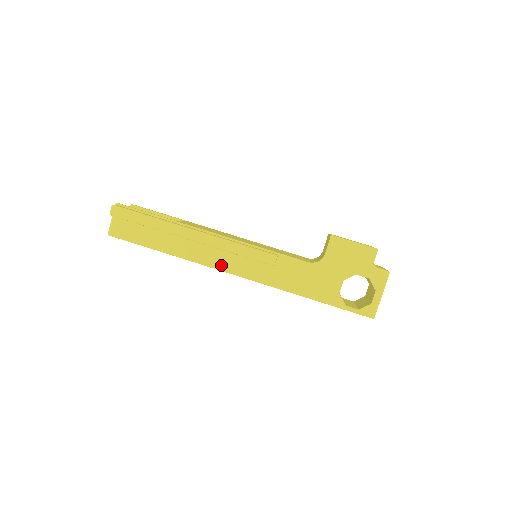
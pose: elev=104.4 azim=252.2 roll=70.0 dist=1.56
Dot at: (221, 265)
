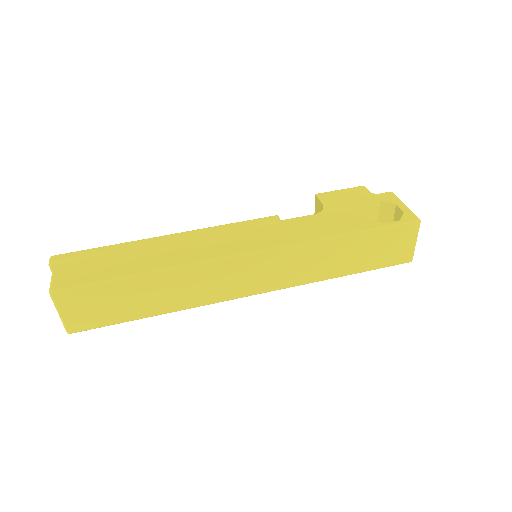
Dot at: (222, 253)
